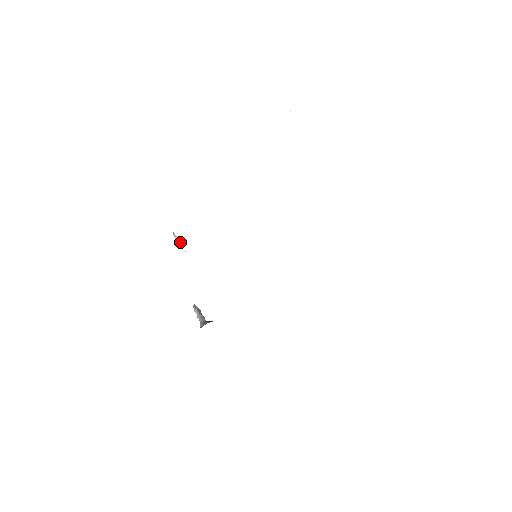
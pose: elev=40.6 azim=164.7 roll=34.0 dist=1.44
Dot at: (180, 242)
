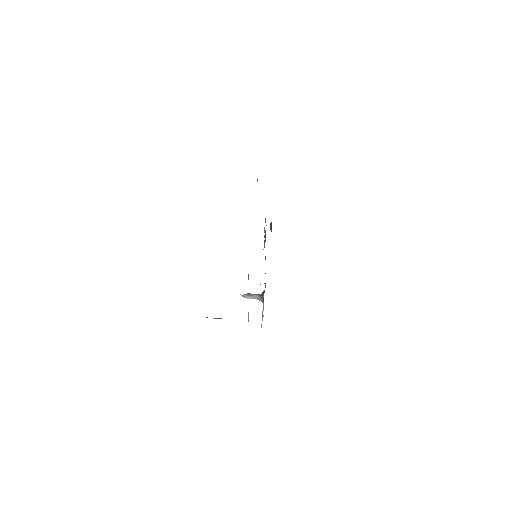
Dot at: occluded
